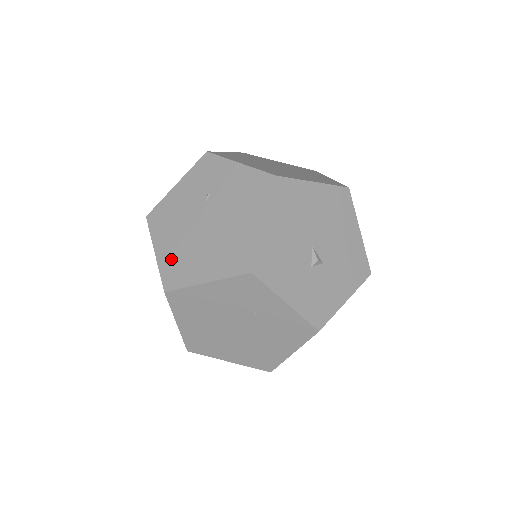
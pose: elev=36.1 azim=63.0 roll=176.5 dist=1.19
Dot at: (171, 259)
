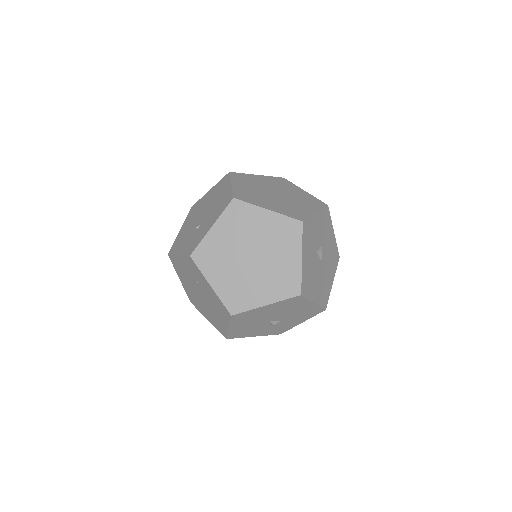
Dot at: (189, 292)
